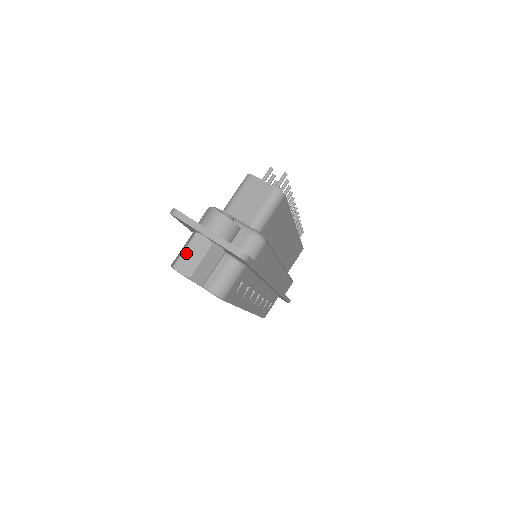
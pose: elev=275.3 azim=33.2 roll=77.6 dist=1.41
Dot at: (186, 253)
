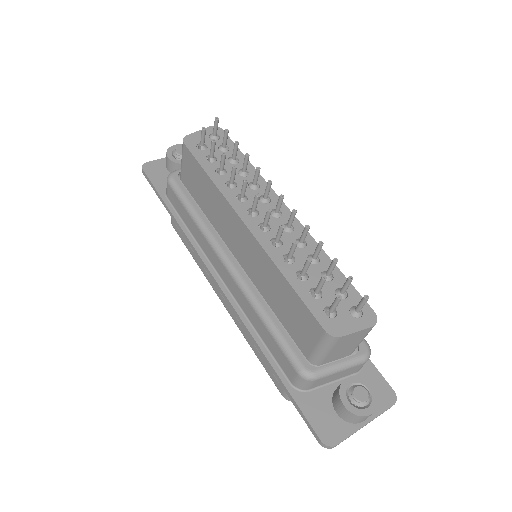
Dot at: occluded
